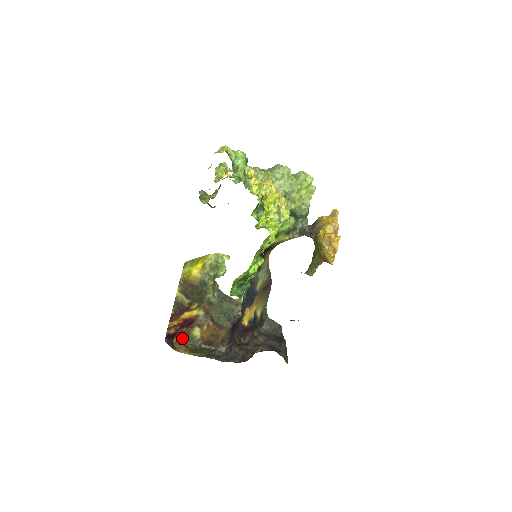
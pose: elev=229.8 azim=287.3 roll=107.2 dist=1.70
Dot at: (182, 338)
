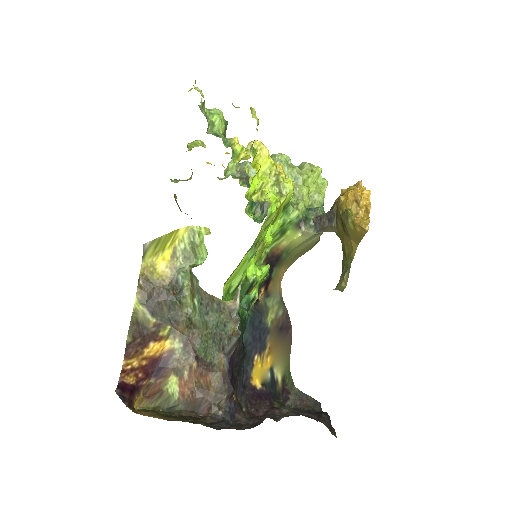
Dot at: (150, 403)
